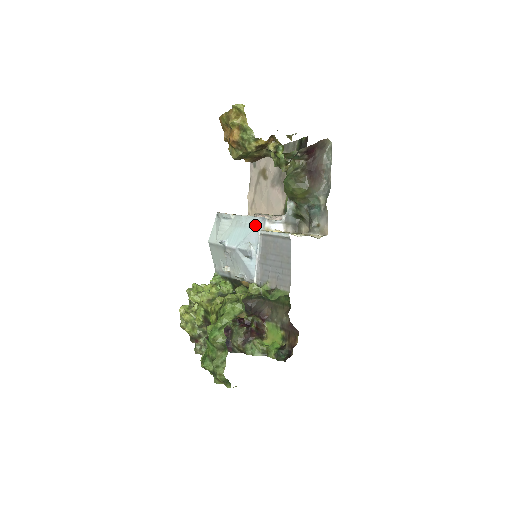
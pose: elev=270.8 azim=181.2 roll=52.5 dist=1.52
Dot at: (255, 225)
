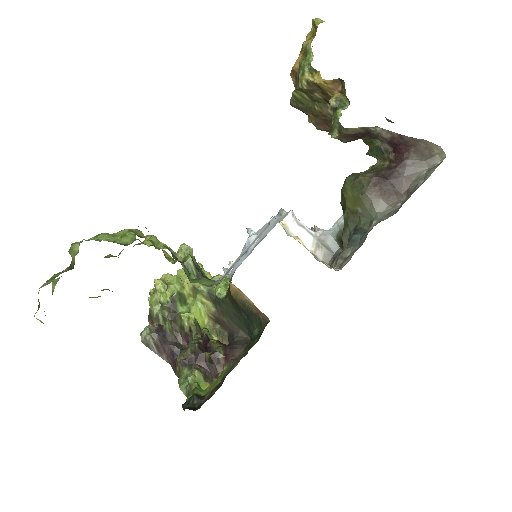
Dot at: (280, 217)
